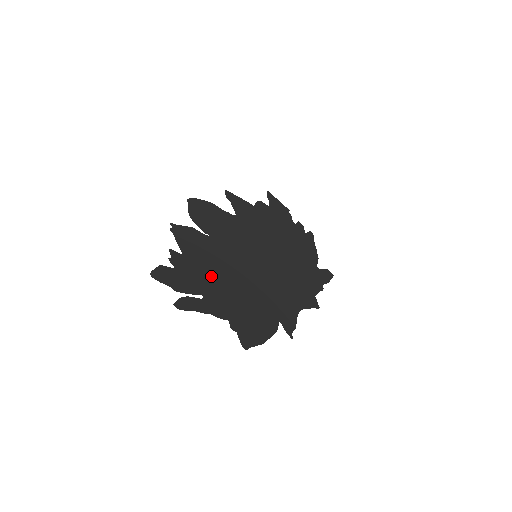
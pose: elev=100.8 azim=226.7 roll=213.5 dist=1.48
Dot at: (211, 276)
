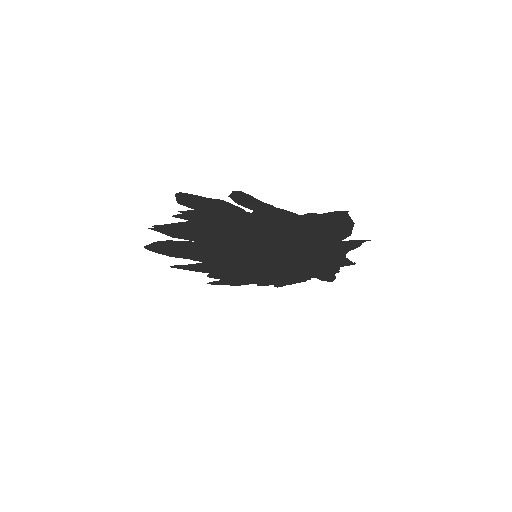
Dot at: (237, 226)
